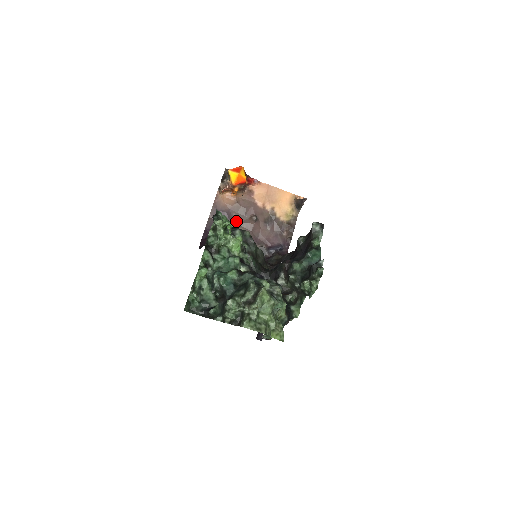
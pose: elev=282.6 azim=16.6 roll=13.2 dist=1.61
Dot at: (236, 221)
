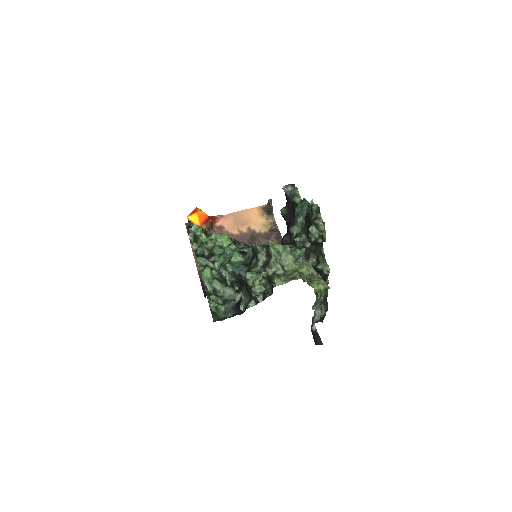
Dot at: occluded
